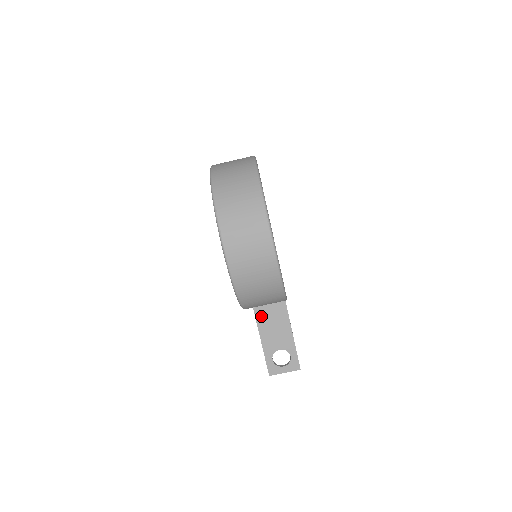
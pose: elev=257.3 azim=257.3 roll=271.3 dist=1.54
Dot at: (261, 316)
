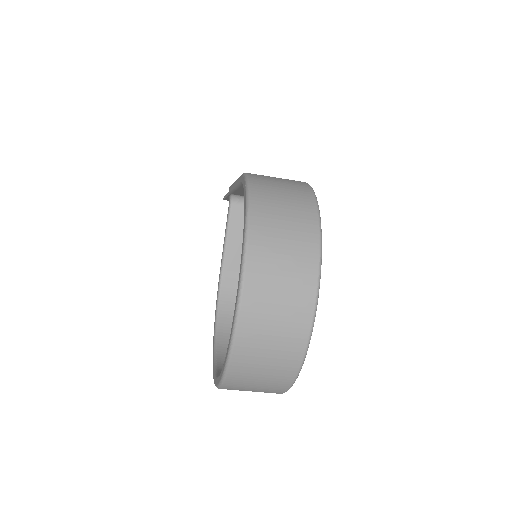
Dot at: occluded
